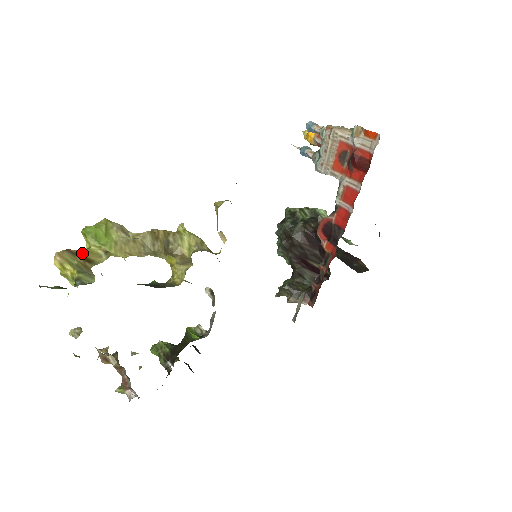
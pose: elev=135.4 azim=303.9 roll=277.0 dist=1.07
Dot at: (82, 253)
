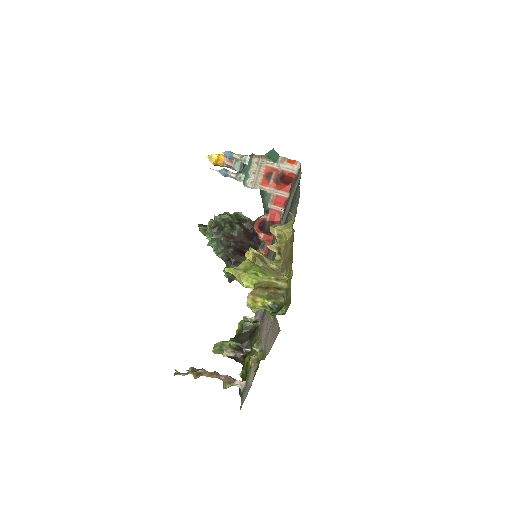
Dot at: (270, 286)
